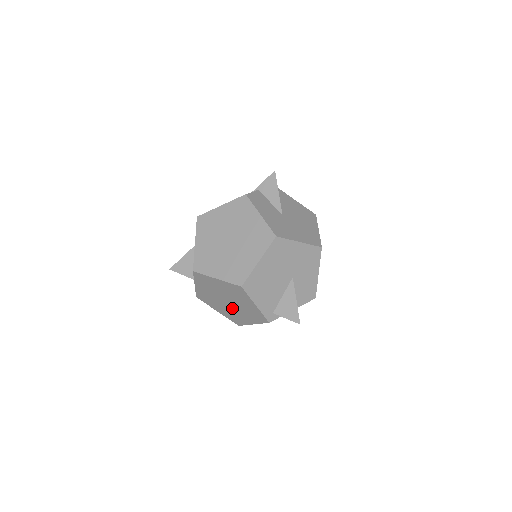
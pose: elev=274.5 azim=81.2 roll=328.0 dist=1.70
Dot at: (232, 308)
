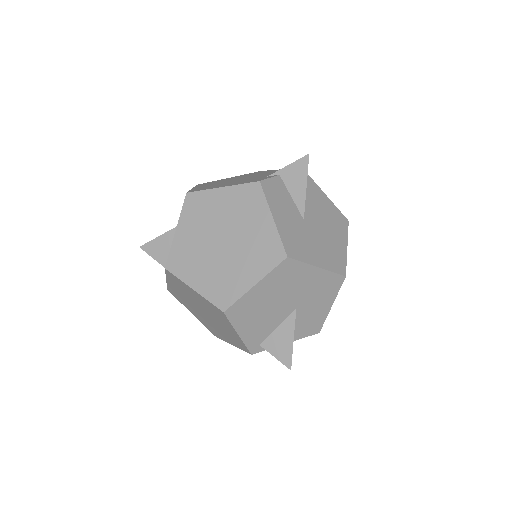
Dot at: (209, 320)
